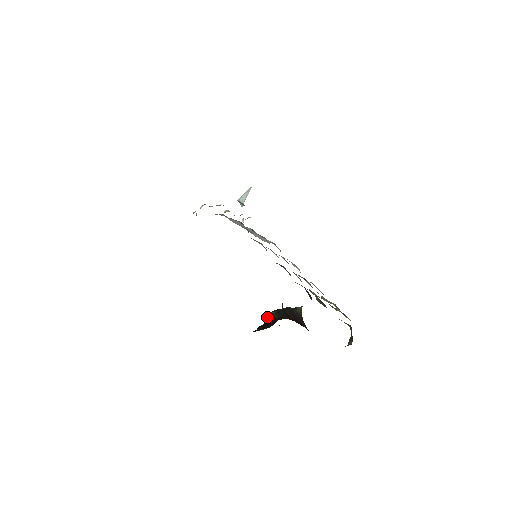
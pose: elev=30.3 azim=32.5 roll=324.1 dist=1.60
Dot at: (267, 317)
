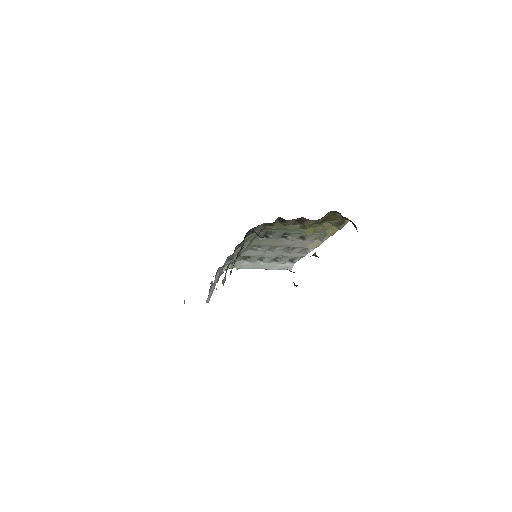
Dot at: (293, 282)
